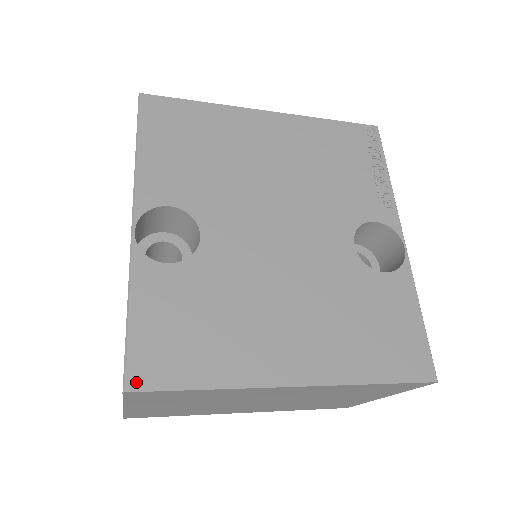
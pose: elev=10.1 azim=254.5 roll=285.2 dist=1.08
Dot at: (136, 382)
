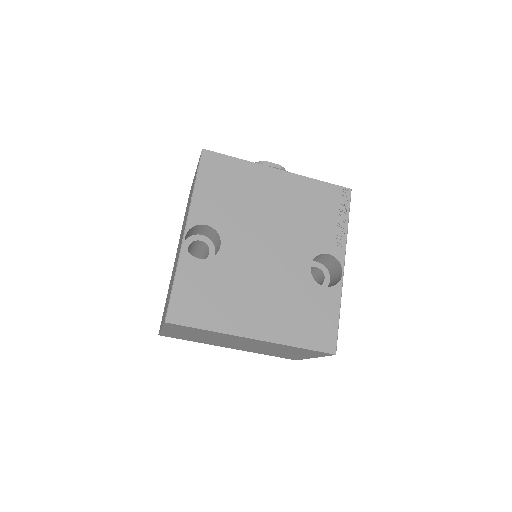
Dot at: (172, 319)
